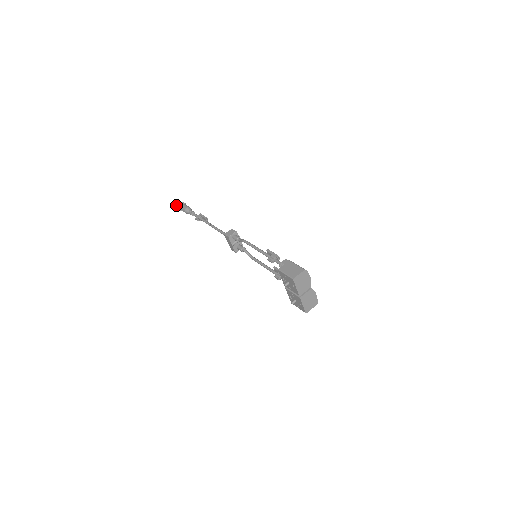
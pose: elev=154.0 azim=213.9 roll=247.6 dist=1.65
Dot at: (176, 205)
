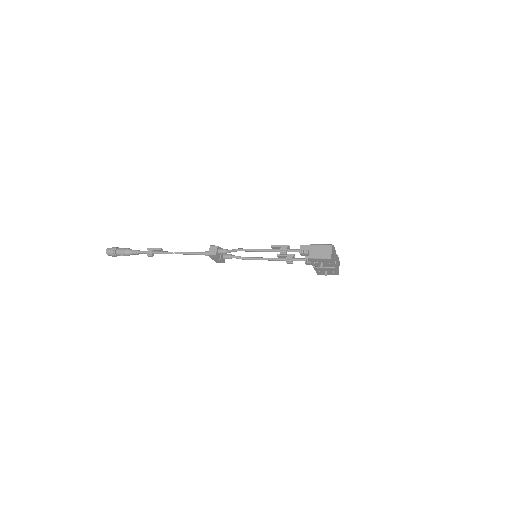
Dot at: (107, 254)
